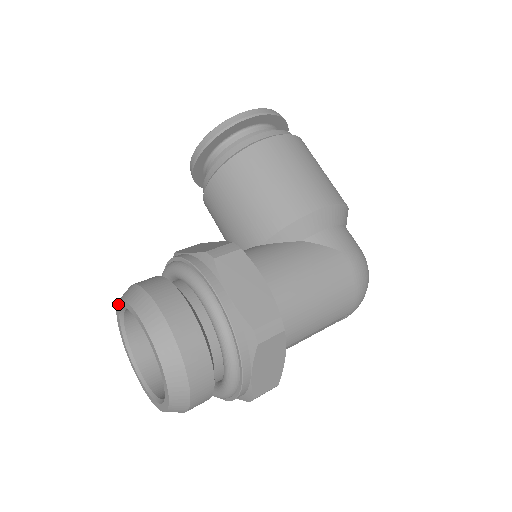
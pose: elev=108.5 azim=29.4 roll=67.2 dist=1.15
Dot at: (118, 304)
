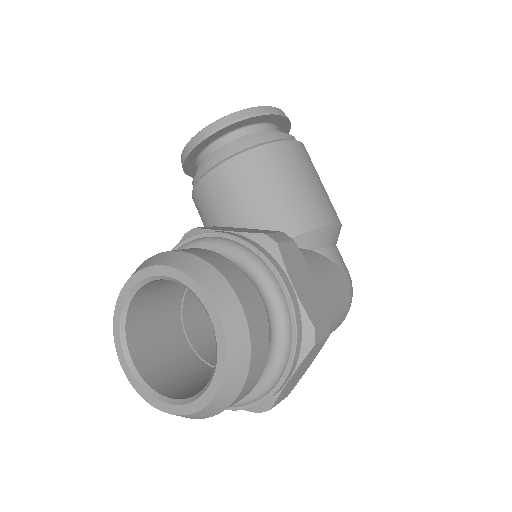
Dot at: (144, 271)
